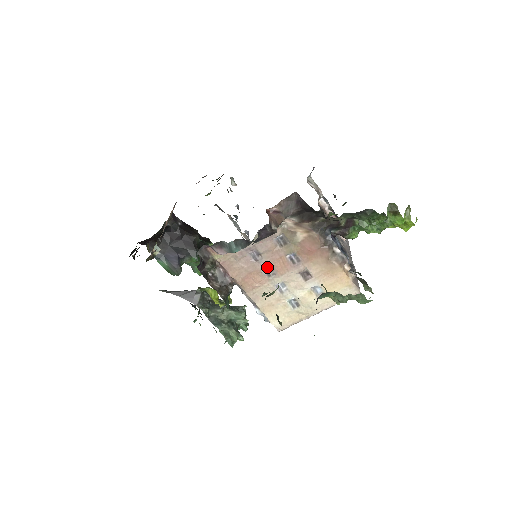
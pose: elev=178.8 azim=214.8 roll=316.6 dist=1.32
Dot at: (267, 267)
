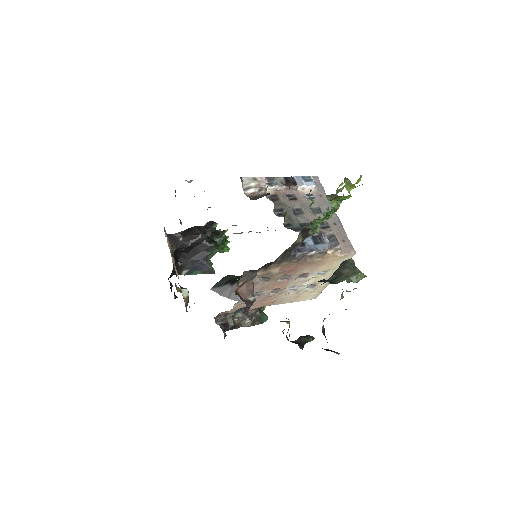
Dot at: (270, 291)
